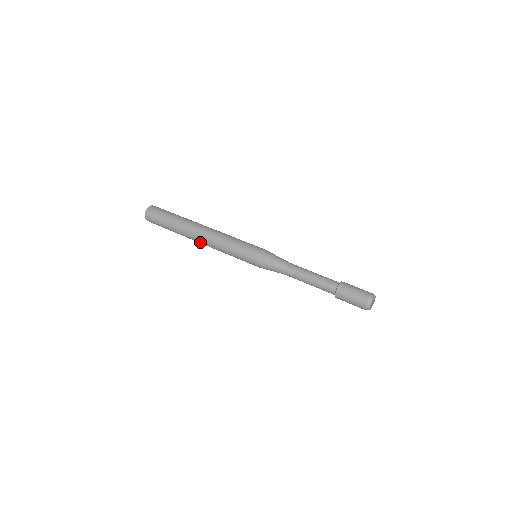
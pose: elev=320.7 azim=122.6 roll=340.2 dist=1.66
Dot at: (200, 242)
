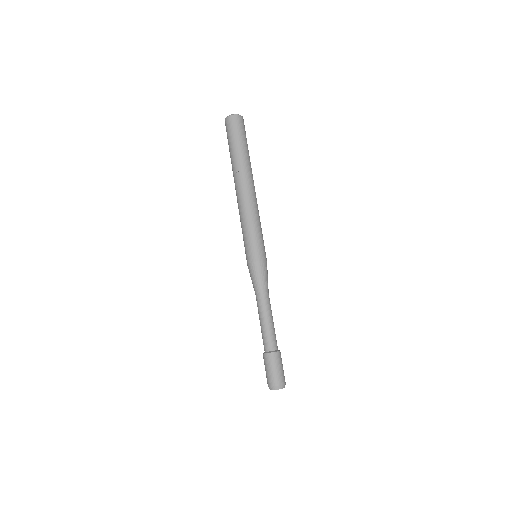
Dot at: occluded
